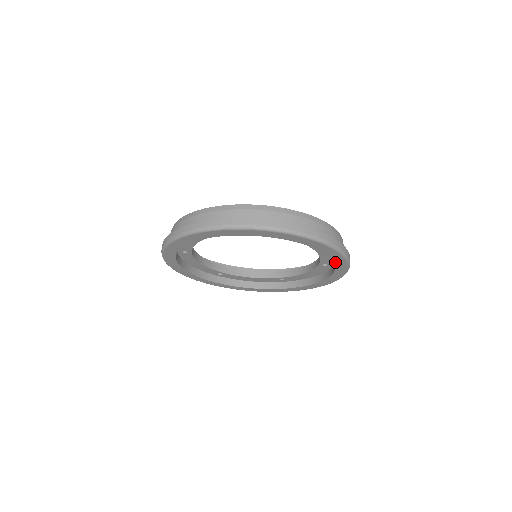
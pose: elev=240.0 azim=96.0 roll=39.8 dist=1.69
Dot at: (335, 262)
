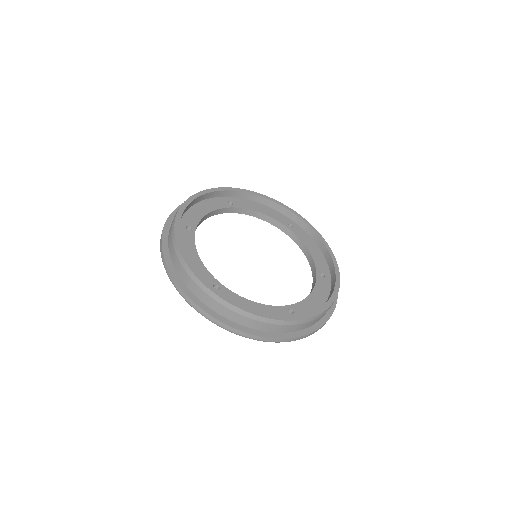
Dot at: occluded
